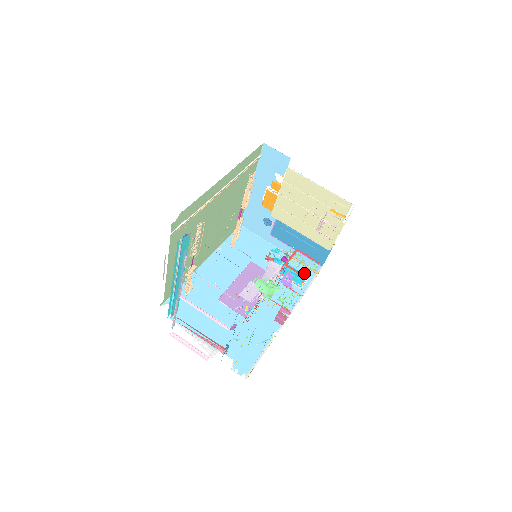
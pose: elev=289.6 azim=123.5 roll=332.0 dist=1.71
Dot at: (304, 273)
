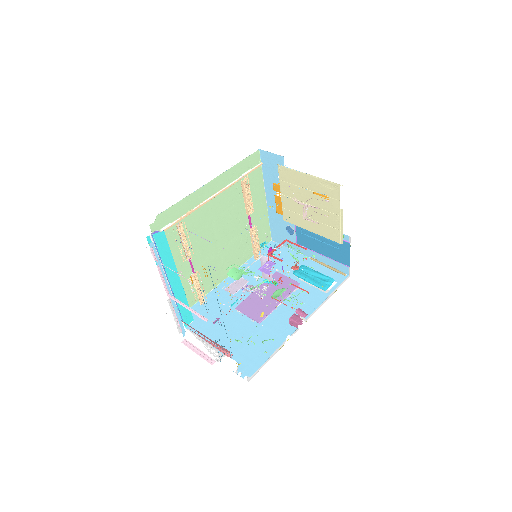
Dot at: (333, 277)
